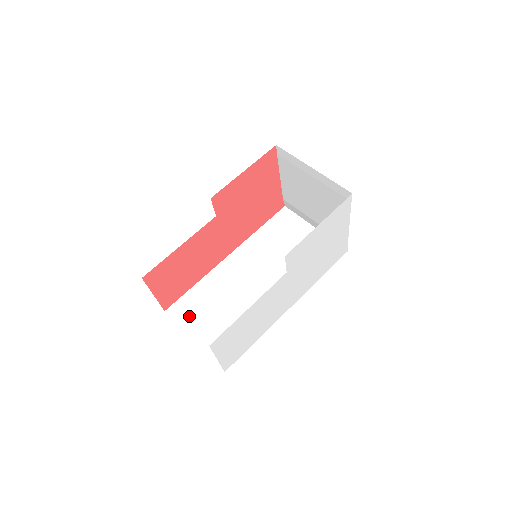
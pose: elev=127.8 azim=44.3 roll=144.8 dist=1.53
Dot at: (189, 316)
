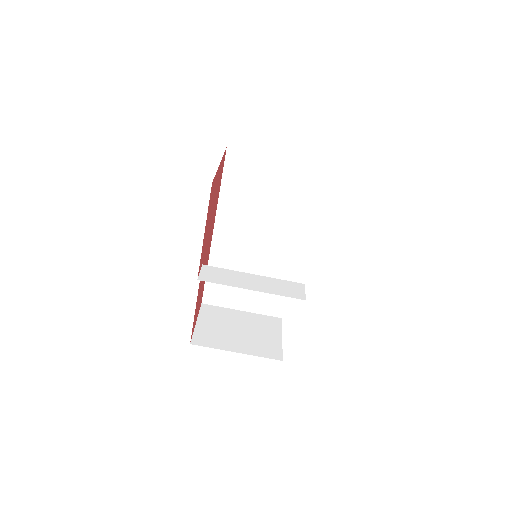
Dot at: (224, 297)
